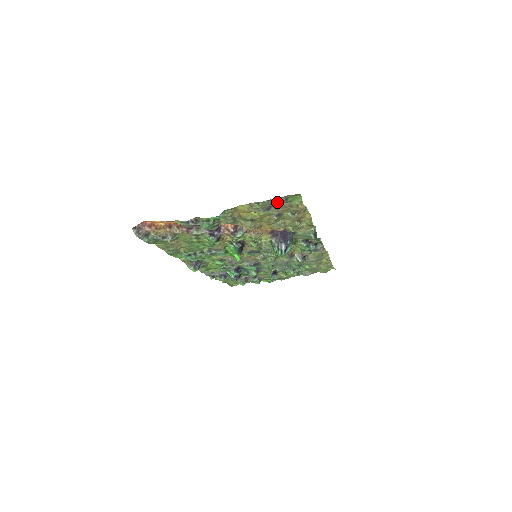
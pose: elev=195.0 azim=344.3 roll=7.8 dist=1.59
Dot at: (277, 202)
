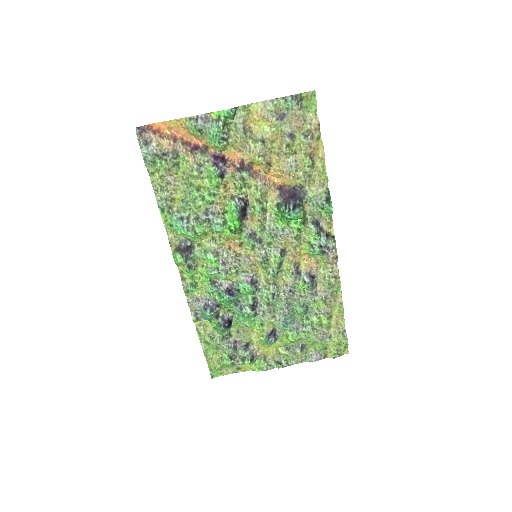
Dot at: (292, 100)
